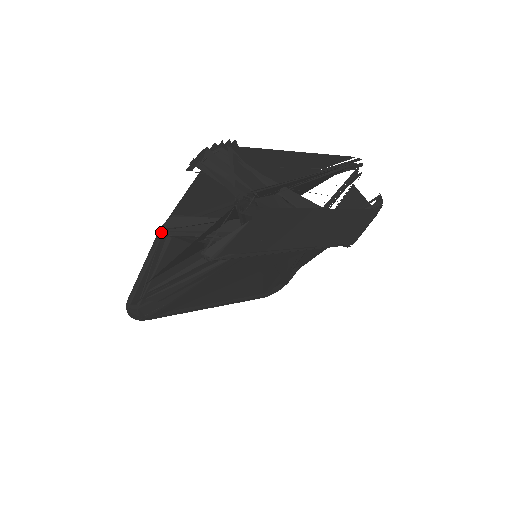
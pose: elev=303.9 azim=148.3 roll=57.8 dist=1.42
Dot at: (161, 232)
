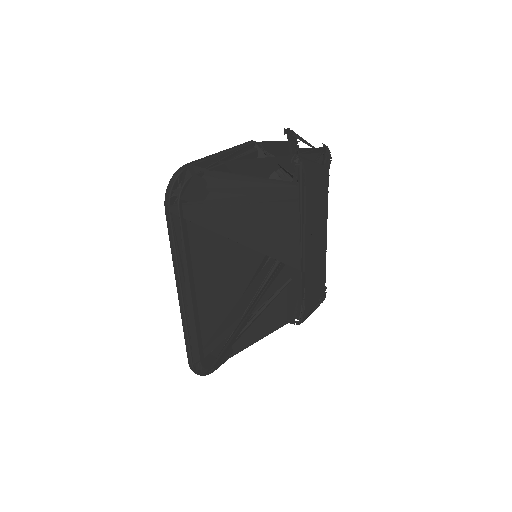
Dot at: (252, 142)
